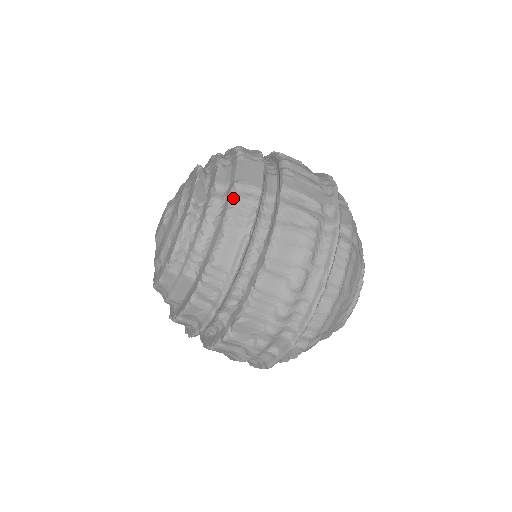
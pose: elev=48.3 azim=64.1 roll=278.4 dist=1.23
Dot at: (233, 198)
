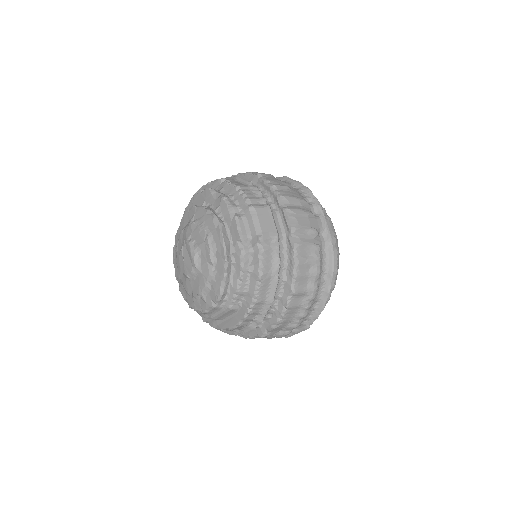
Dot at: (261, 252)
